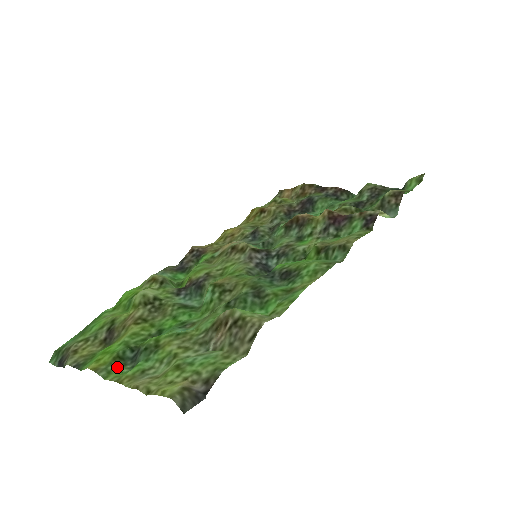
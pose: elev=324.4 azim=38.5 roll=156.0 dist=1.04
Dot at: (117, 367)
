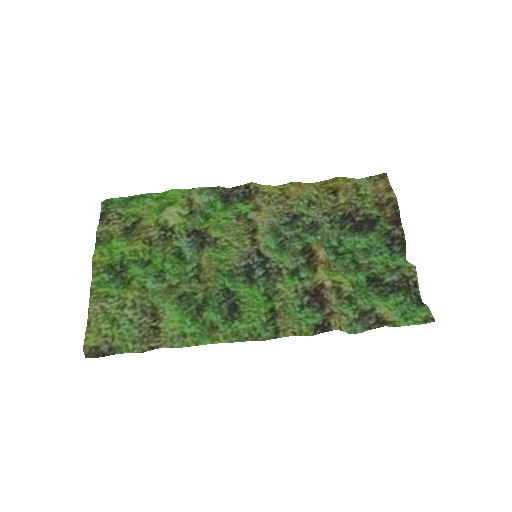
Dot at: (105, 272)
